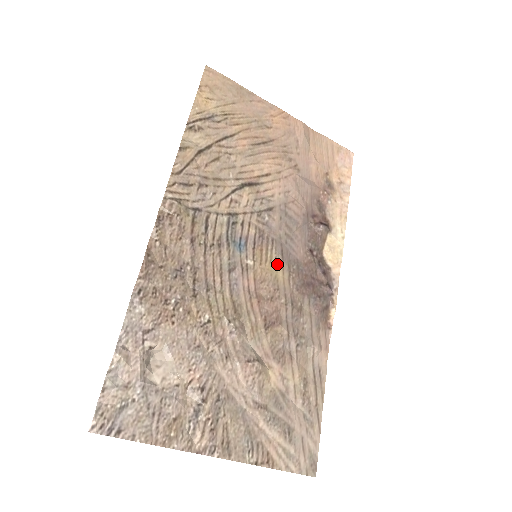
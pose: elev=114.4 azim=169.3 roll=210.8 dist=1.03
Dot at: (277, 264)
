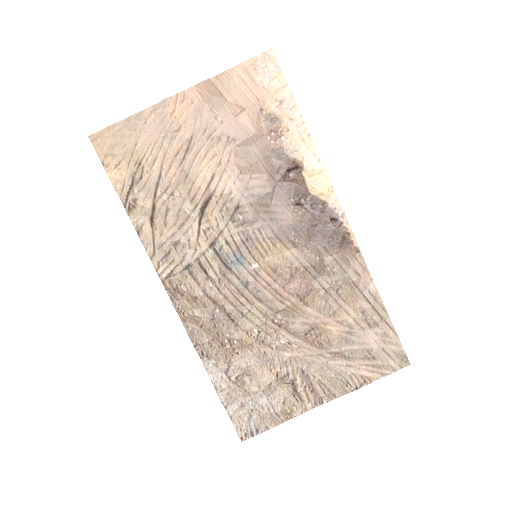
Dot at: (277, 246)
